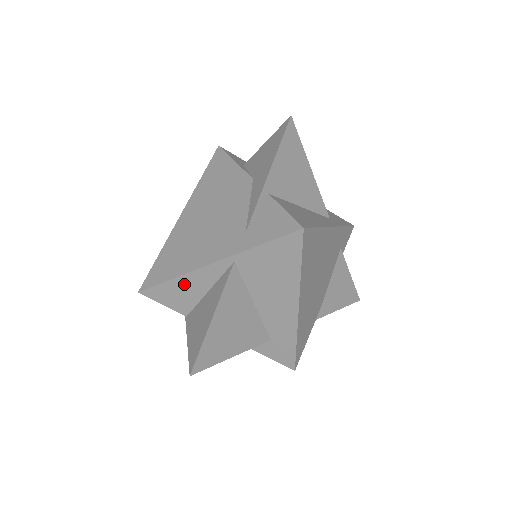
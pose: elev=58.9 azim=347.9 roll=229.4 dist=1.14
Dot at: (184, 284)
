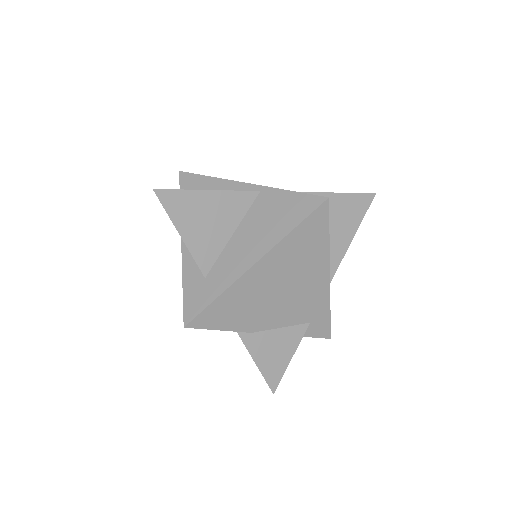
Dot at: (212, 185)
